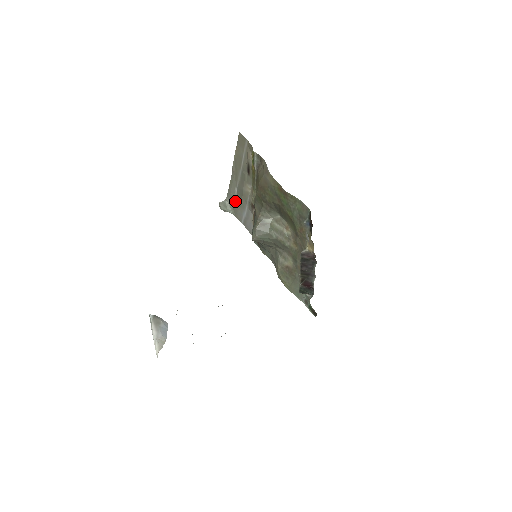
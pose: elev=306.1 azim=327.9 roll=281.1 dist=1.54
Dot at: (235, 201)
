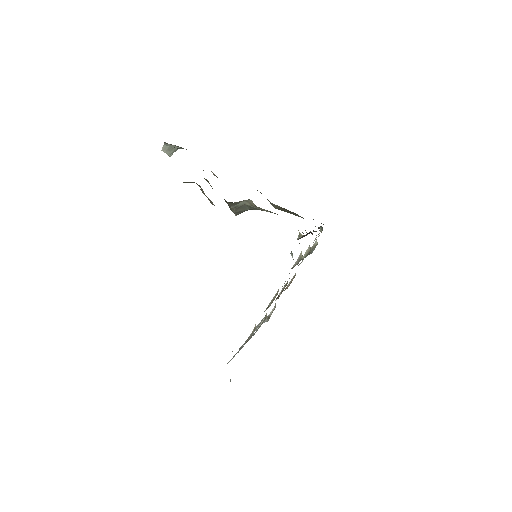
Dot at: occluded
